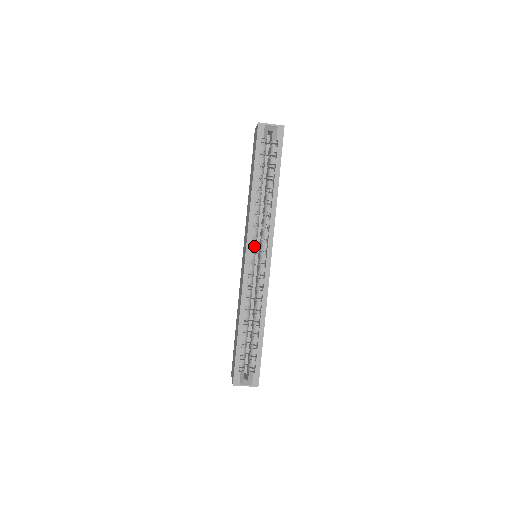
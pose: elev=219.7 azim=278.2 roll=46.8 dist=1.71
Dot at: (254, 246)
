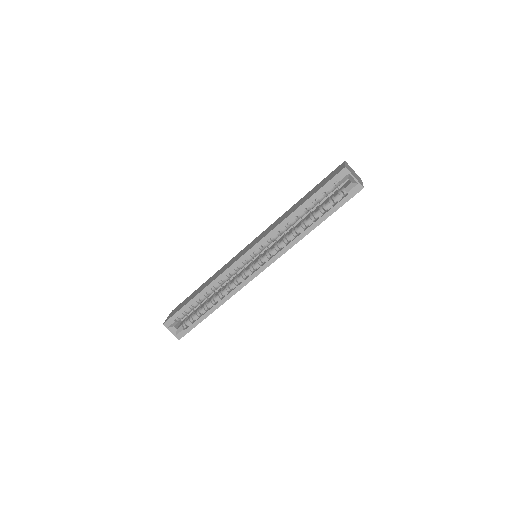
Dot at: (258, 252)
